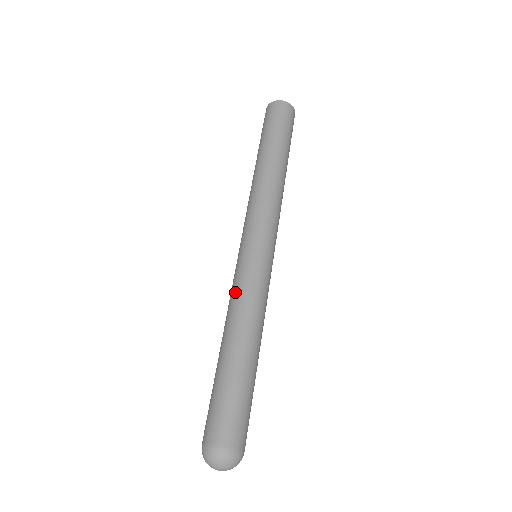
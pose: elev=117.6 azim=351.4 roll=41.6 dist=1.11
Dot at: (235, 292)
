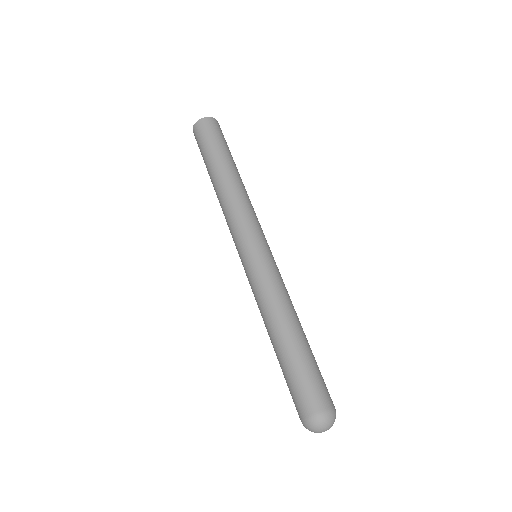
Dot at: (262, 290)
